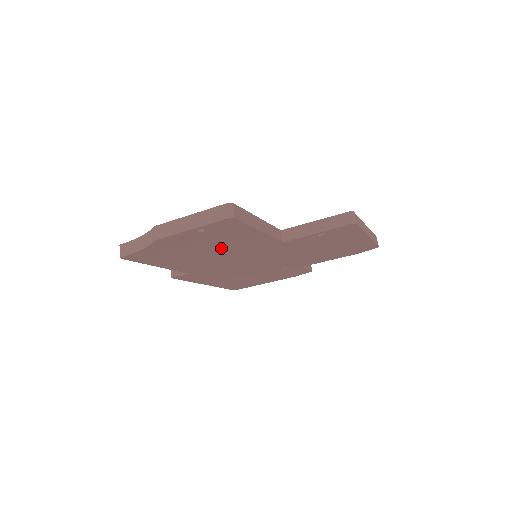
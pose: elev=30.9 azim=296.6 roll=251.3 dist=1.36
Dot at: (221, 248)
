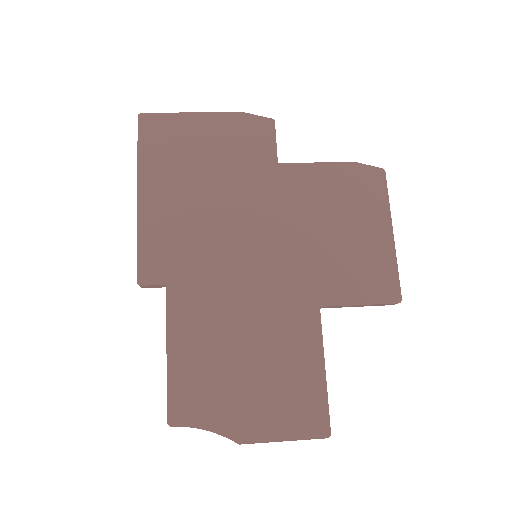
Dot at: occluded
